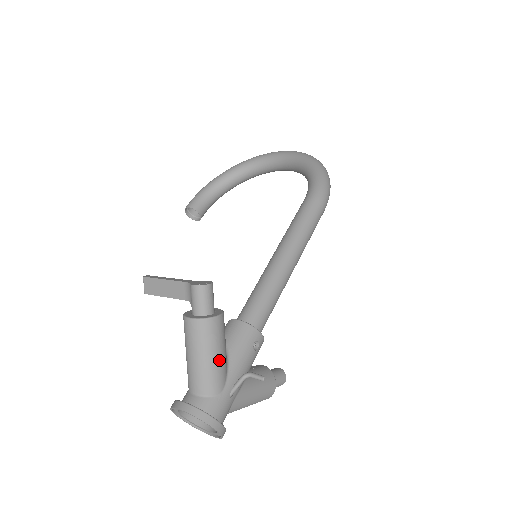
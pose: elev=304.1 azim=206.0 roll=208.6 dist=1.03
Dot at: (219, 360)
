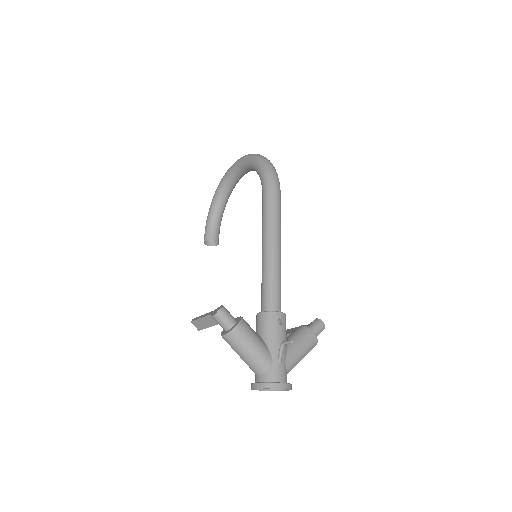
Dot at: (257, 348)
